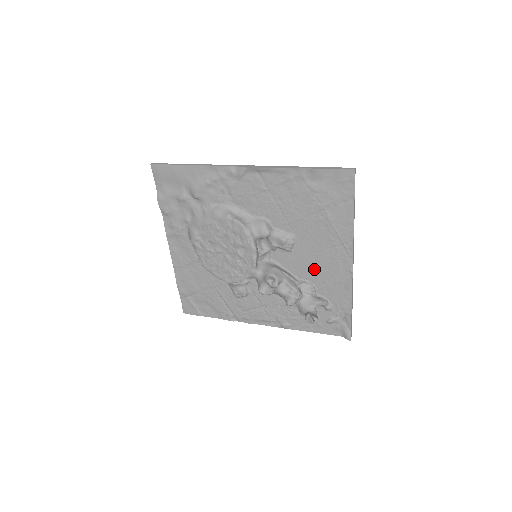
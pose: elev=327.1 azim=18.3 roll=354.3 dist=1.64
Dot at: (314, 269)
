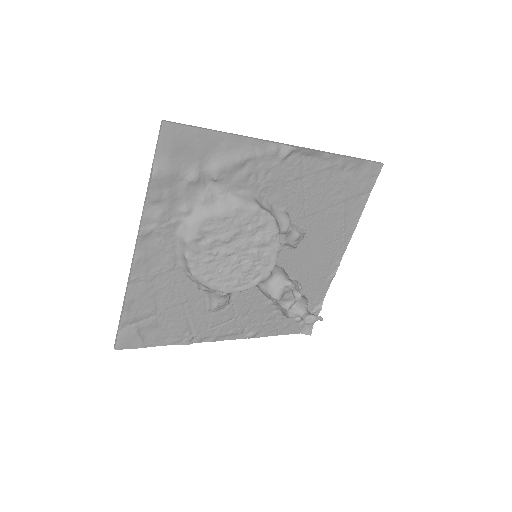
Dot at: (308, 266)
